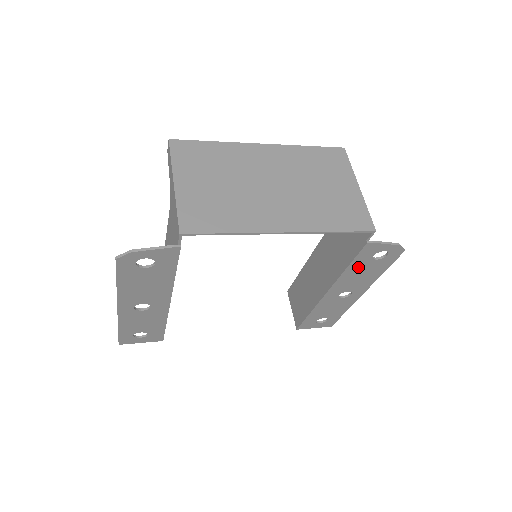
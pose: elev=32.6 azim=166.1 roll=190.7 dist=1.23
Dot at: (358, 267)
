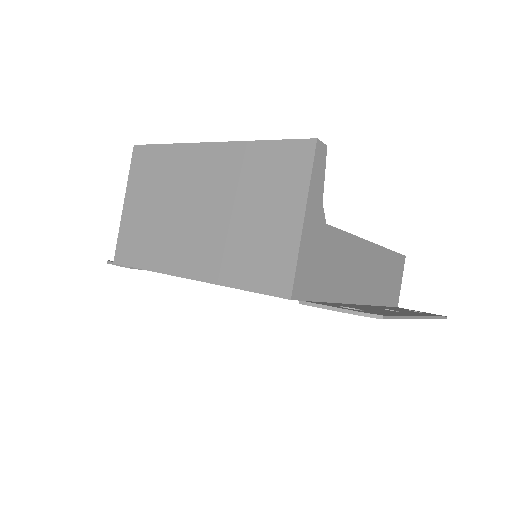
Dot at: occluded
